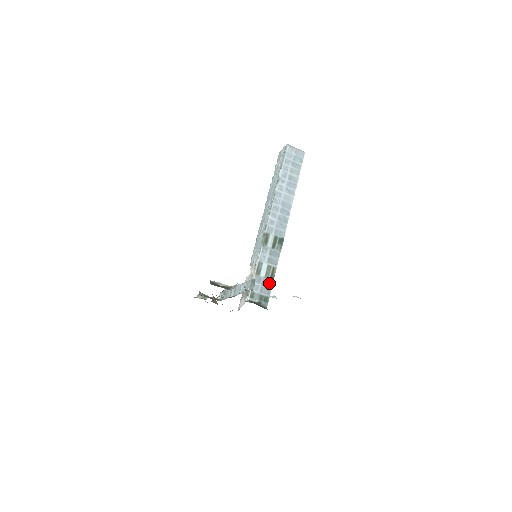
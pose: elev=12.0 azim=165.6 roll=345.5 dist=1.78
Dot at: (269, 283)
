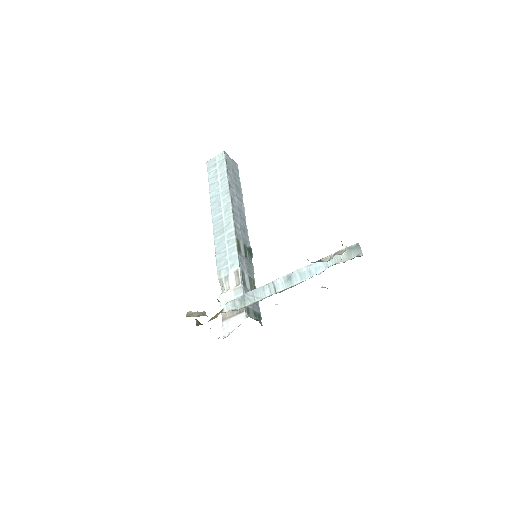
Dot at: occluded
